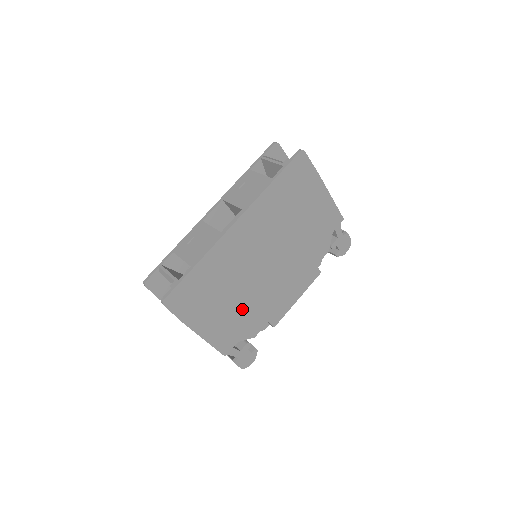
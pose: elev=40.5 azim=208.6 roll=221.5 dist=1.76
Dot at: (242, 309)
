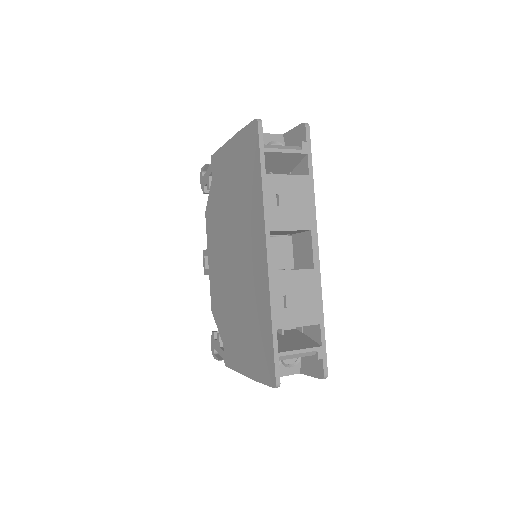
Dot at: occluded
